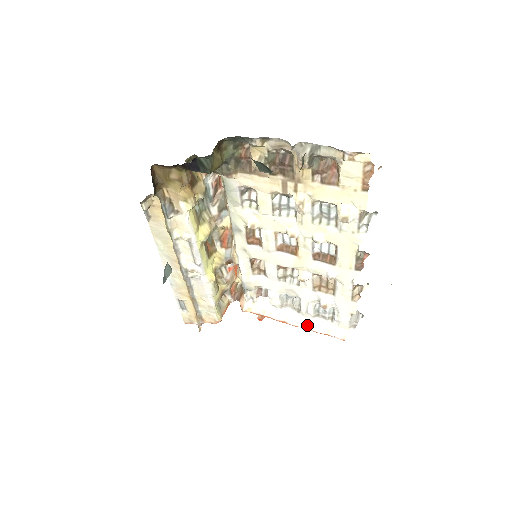
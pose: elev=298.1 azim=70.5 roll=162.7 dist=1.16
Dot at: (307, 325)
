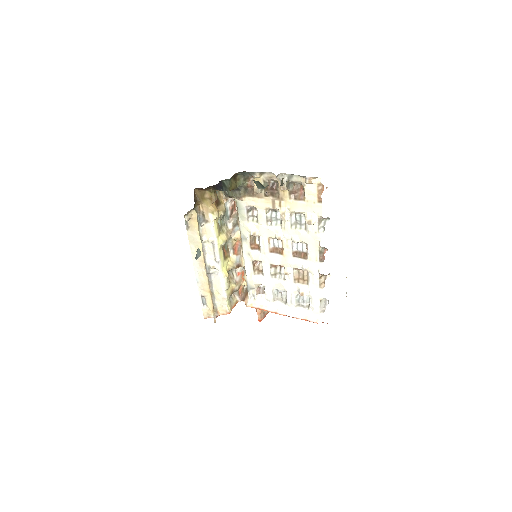
Dot at: (291, 313)
